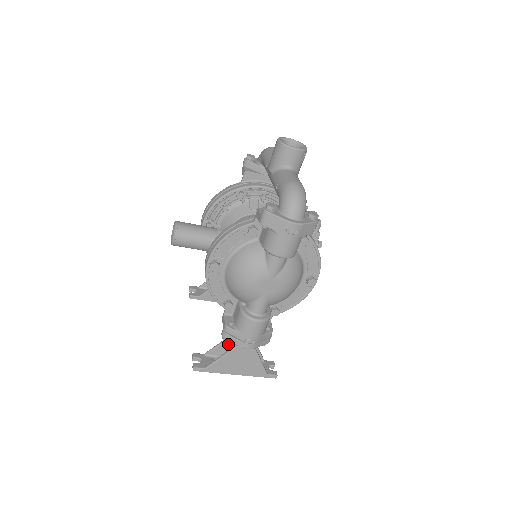
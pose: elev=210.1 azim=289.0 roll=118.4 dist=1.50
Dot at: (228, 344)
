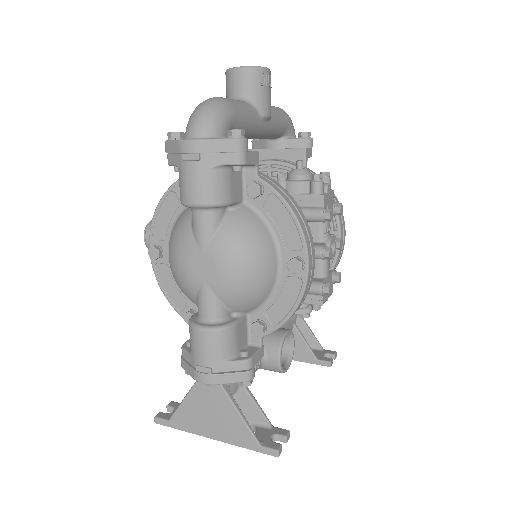
Dot at: occluded
